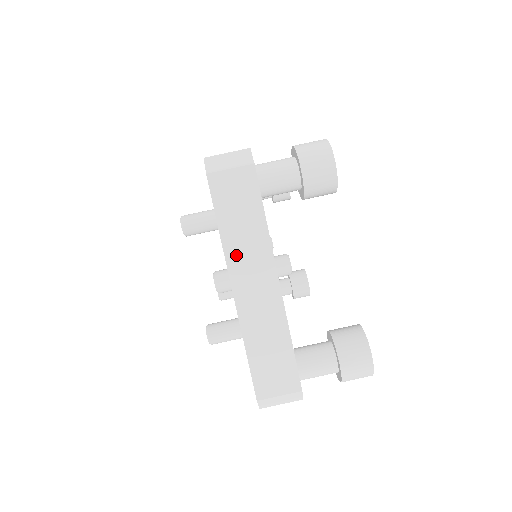
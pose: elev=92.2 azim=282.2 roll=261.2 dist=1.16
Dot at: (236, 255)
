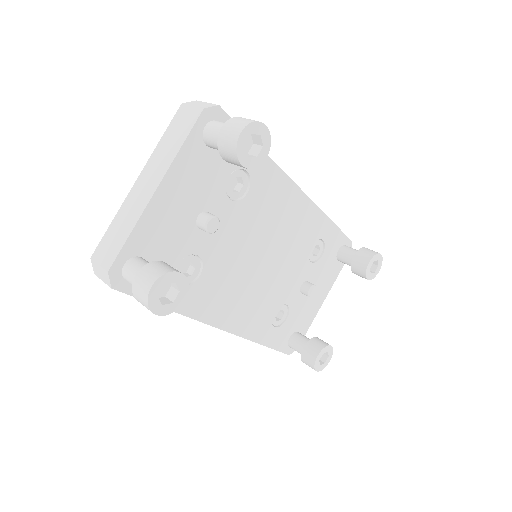
Dot at: (154, 159)
